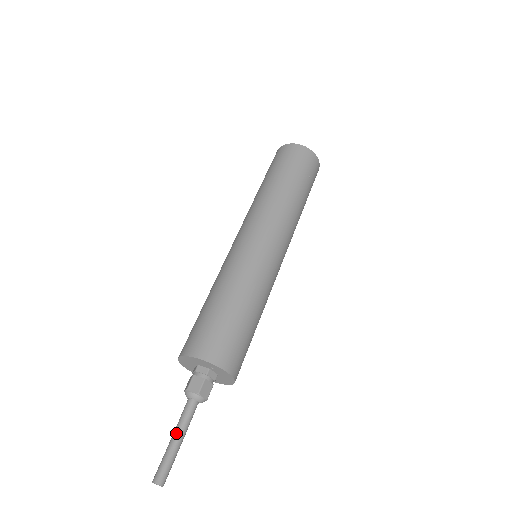
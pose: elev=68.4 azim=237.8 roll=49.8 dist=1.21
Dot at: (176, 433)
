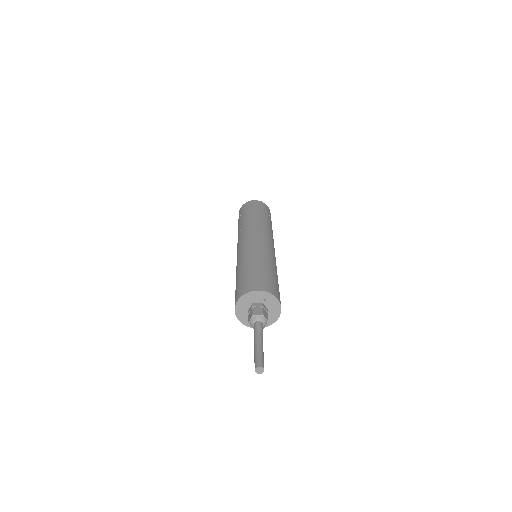
Dot at: (257, 340)
